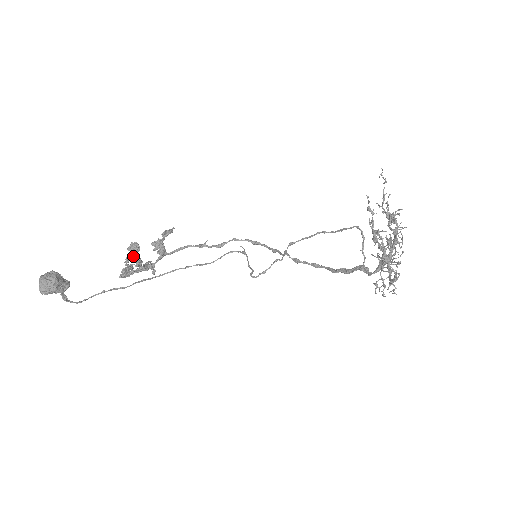
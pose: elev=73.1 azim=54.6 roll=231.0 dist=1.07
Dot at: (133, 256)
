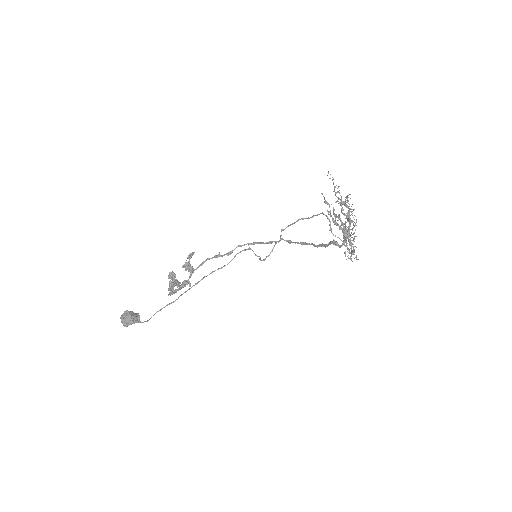
Dot at: (173, 282)
